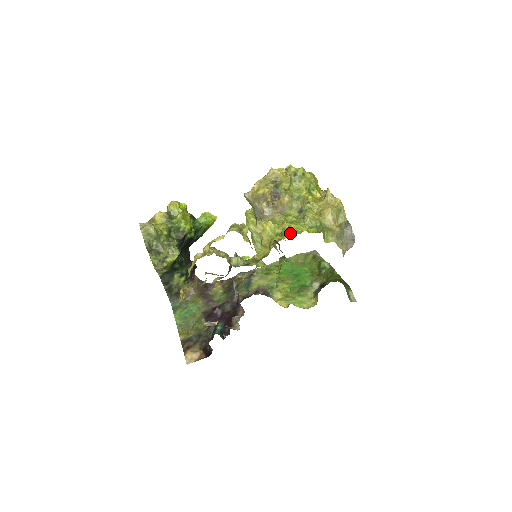
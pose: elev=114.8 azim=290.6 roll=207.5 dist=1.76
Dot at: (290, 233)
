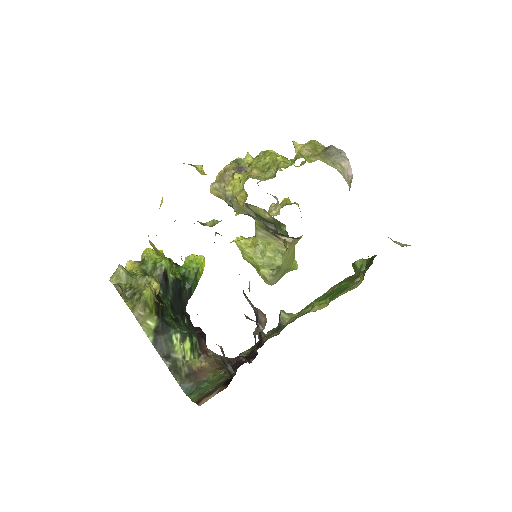
Dot at: (257, 159)
